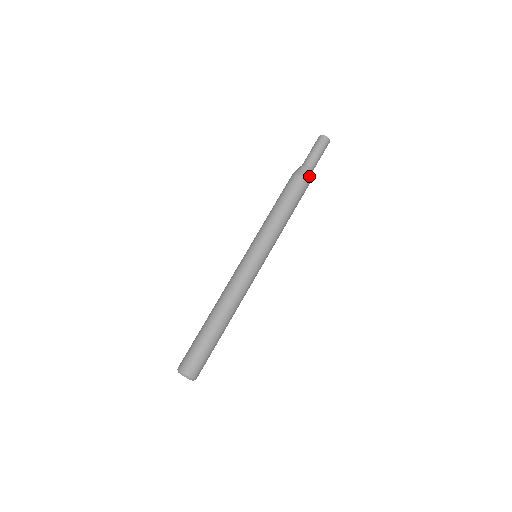
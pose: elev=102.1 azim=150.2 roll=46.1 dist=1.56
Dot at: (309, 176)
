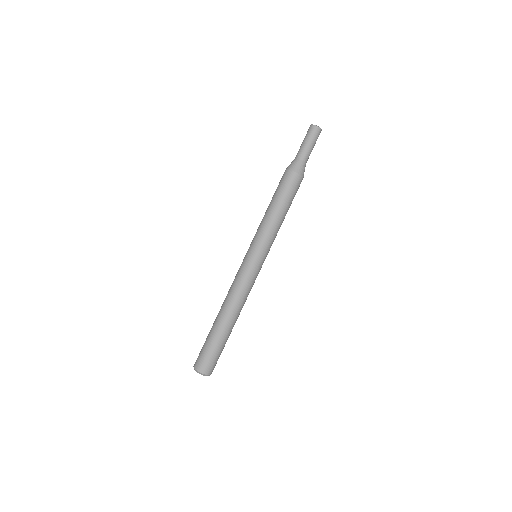
Dot at: occluded
